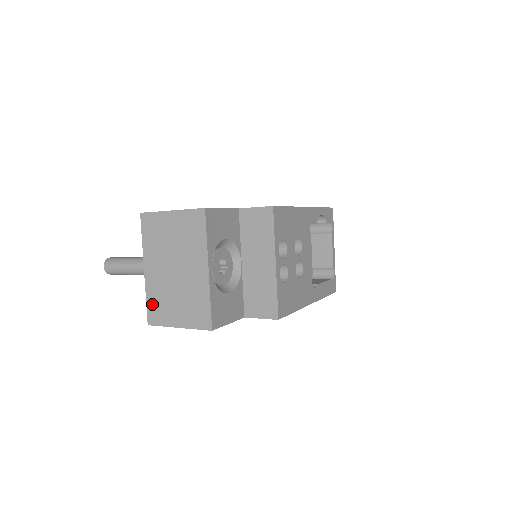
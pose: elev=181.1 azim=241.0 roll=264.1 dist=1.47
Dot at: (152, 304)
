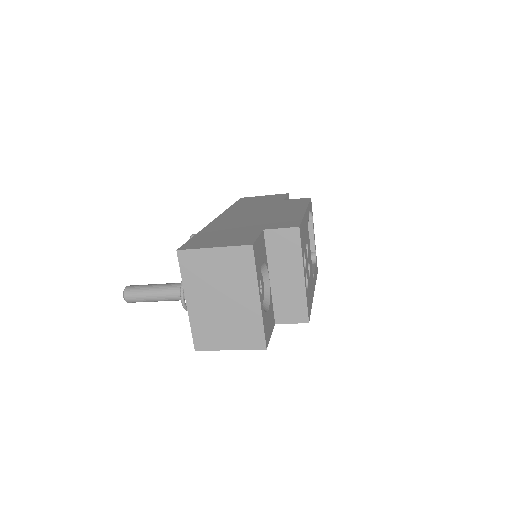
Dot at: (198, 332)
